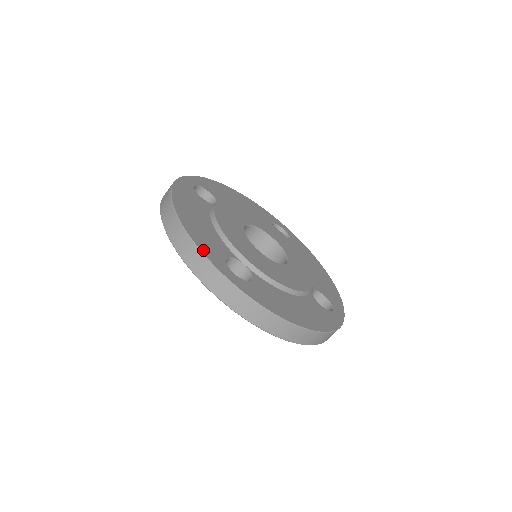
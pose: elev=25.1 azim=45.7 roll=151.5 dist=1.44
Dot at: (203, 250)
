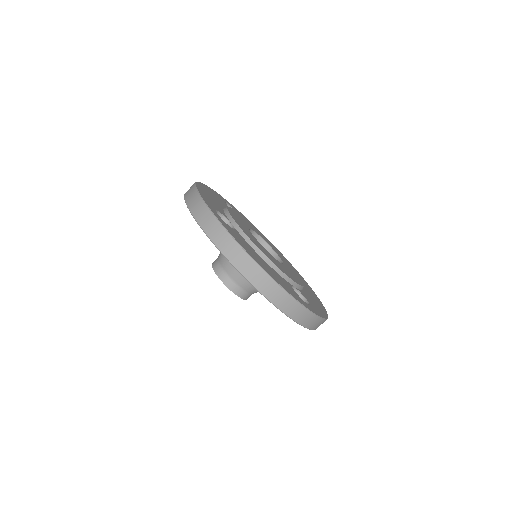
Dot at: (201, 194)
